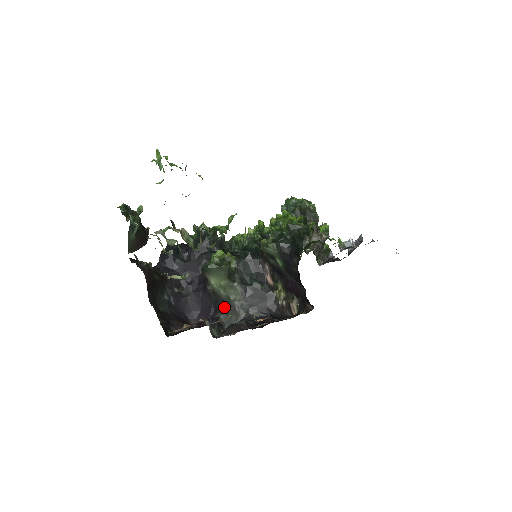
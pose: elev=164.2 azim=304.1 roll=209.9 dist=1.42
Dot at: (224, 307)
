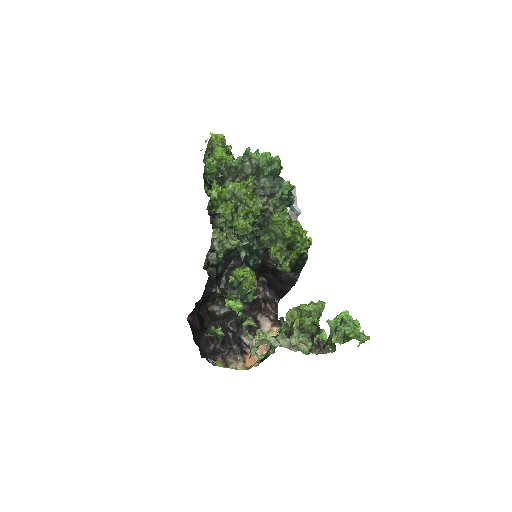
Dot at: occluded
